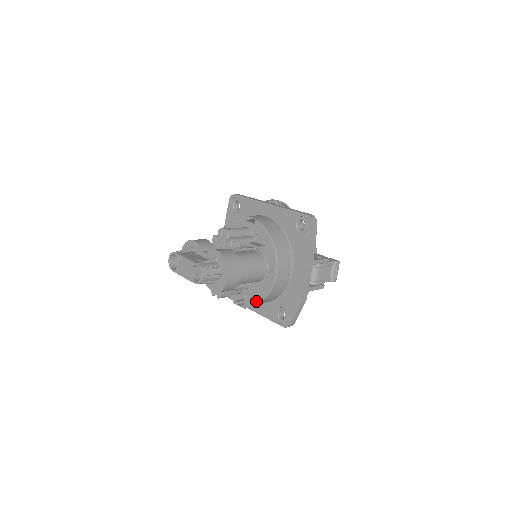
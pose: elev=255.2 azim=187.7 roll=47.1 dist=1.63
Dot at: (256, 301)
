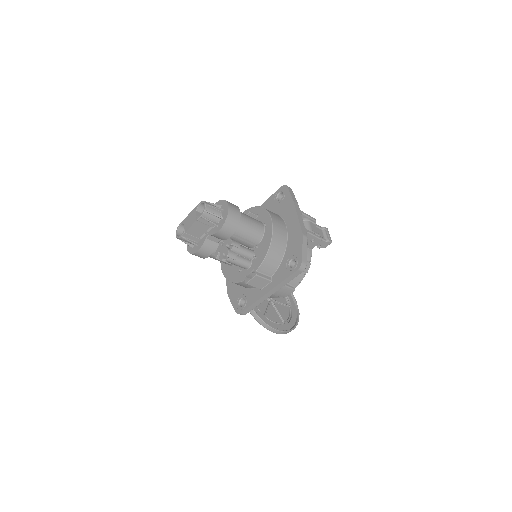
Dot at: (264, 256)
